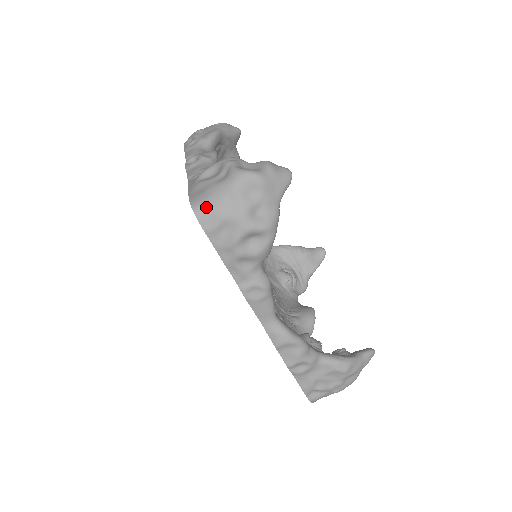
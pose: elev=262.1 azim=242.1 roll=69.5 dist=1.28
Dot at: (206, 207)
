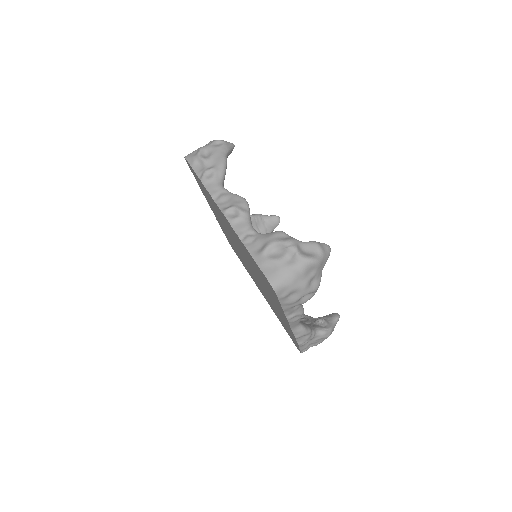
Dot at: (282, 285)
